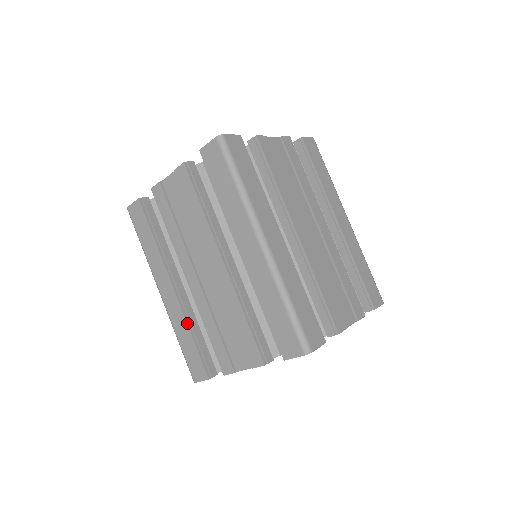
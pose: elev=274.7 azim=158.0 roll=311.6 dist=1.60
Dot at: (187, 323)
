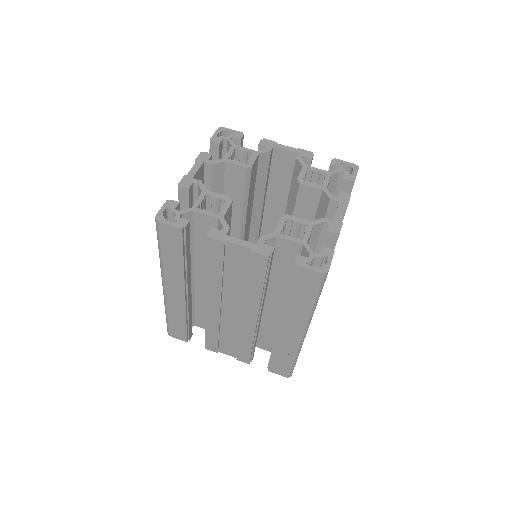
Dot at: (186, 315)
